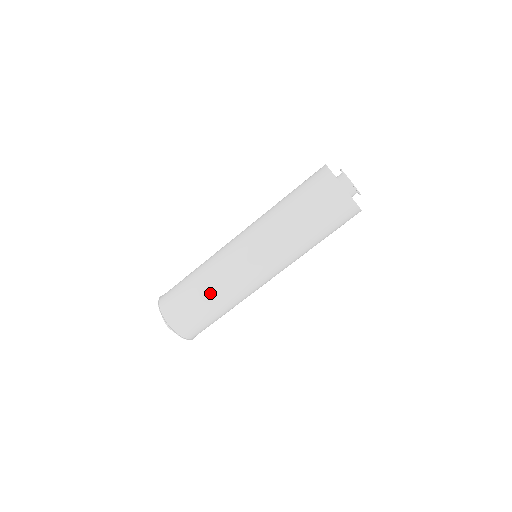
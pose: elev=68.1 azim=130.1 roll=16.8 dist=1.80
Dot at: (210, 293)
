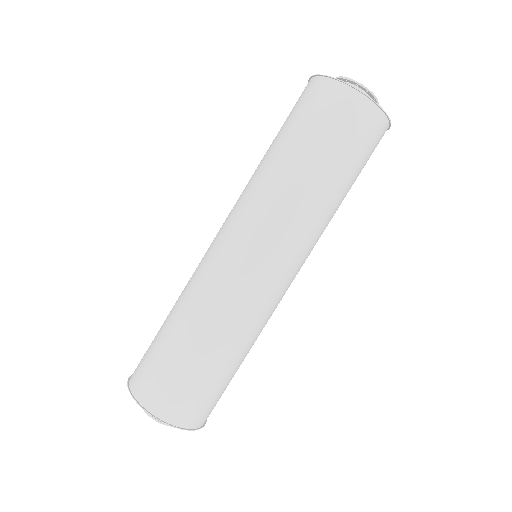
Dot at: (232, 349)
